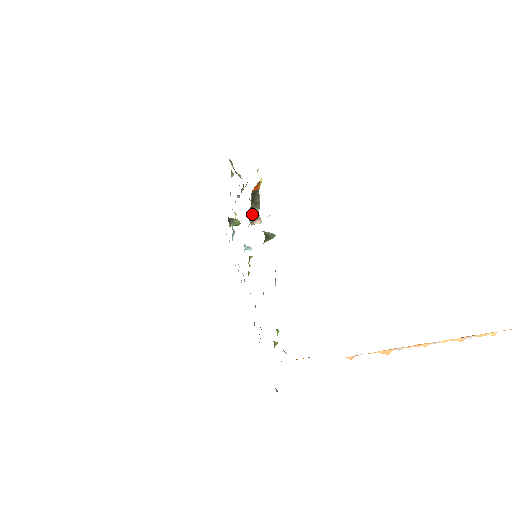
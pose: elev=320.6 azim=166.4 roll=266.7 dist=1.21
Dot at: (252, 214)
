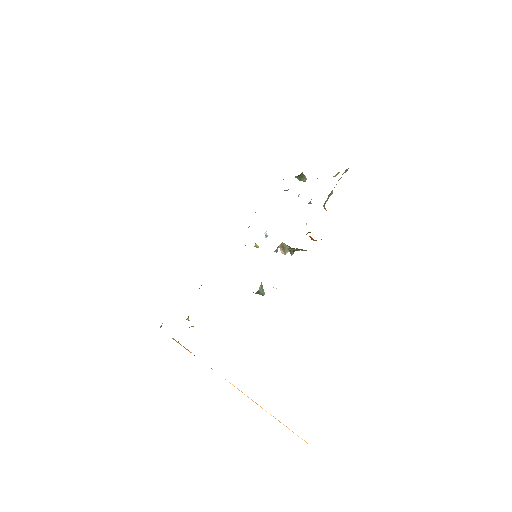
Dot at: (286, 245)
